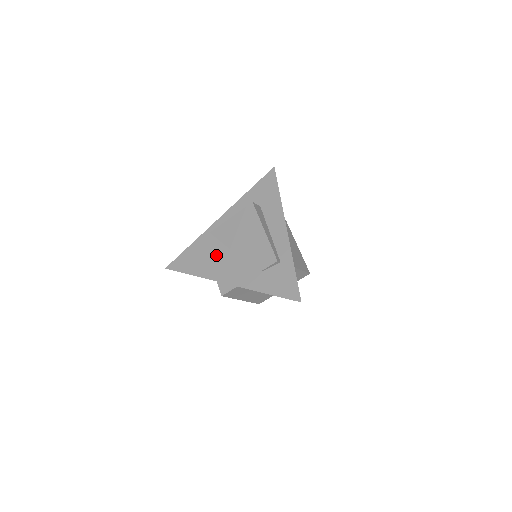
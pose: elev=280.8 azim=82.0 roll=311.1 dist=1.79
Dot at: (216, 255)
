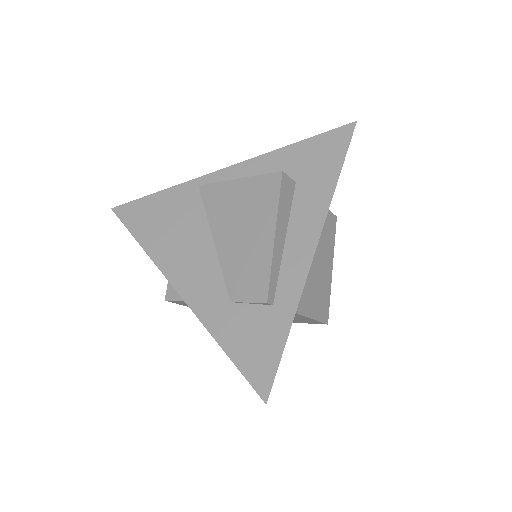
Dot at: (187, 230)
